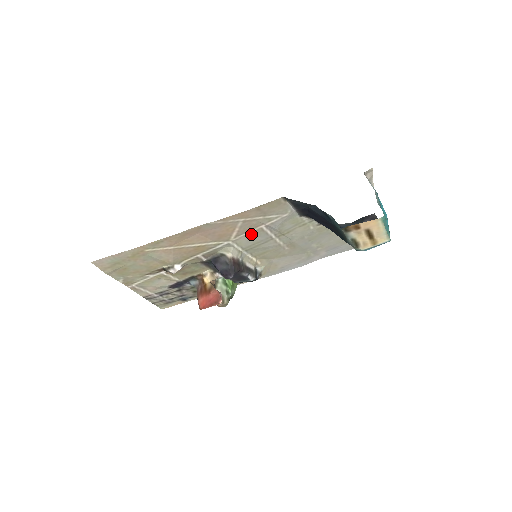
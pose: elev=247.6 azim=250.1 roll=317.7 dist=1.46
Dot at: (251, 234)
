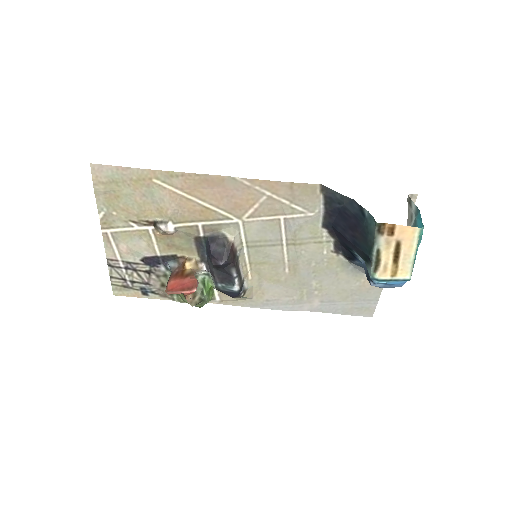
Dot at: (265, 223)
